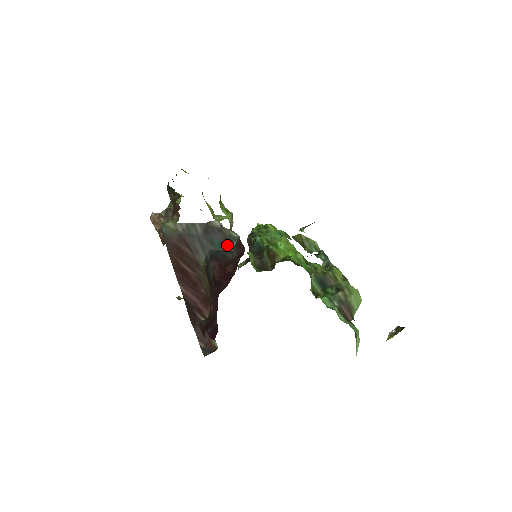
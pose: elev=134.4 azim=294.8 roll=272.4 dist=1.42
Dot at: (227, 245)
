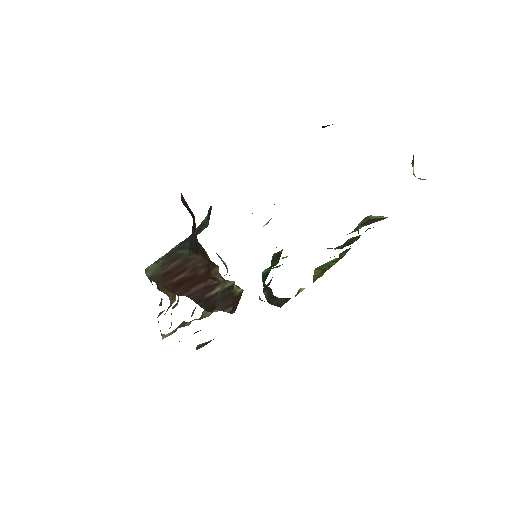
Dot at: (201, 228)
